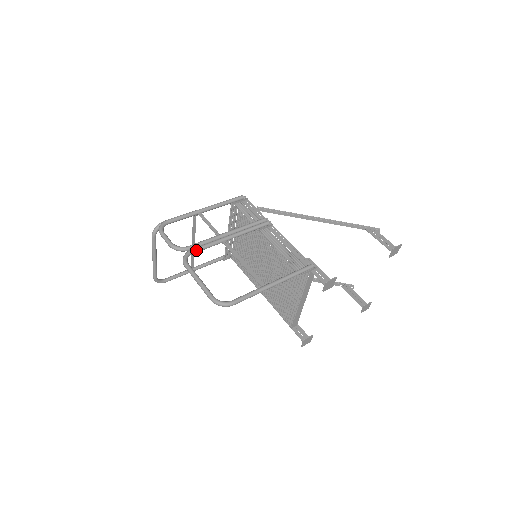
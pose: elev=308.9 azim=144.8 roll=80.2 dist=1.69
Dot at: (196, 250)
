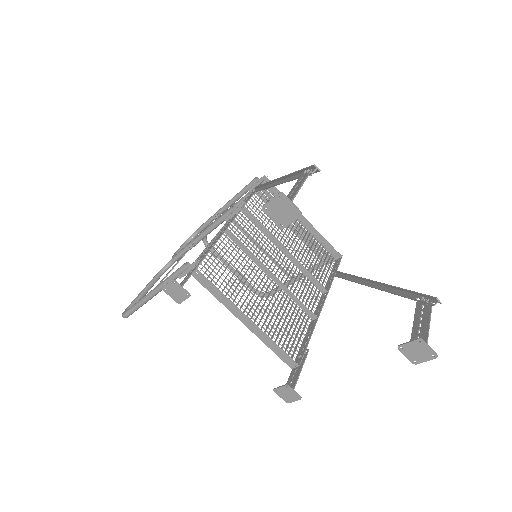
Dot at: (174, 258)
